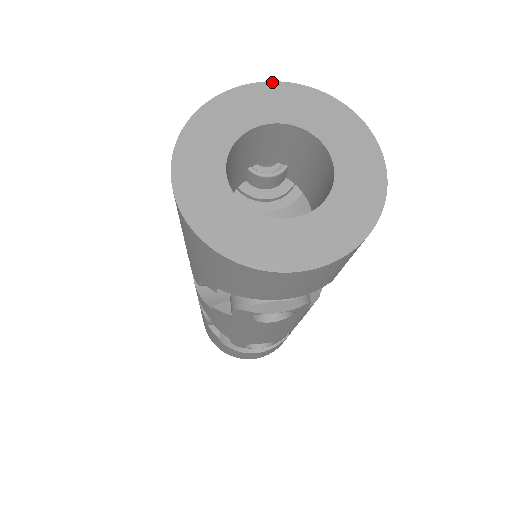
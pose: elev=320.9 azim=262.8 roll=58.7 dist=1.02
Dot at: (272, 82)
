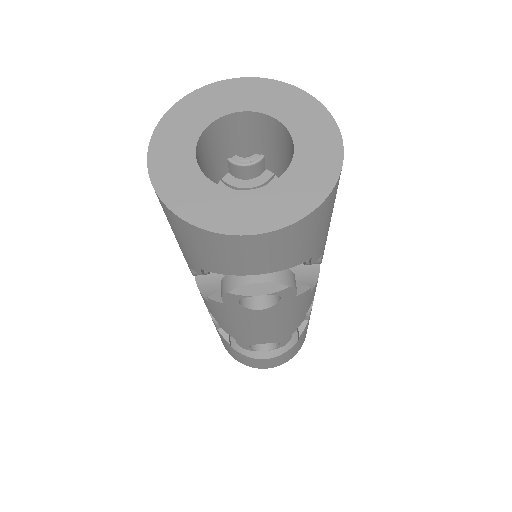
Dot at: (242, 78)
